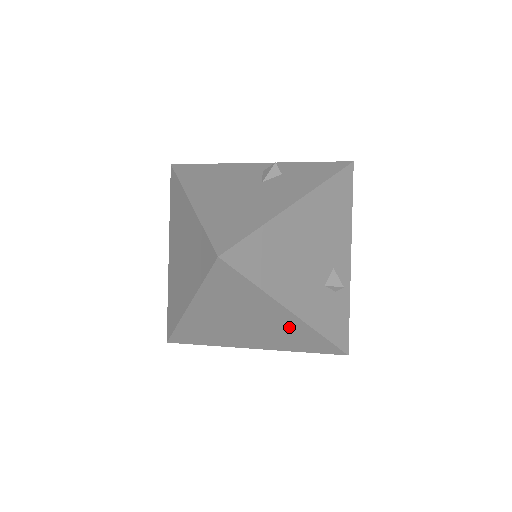
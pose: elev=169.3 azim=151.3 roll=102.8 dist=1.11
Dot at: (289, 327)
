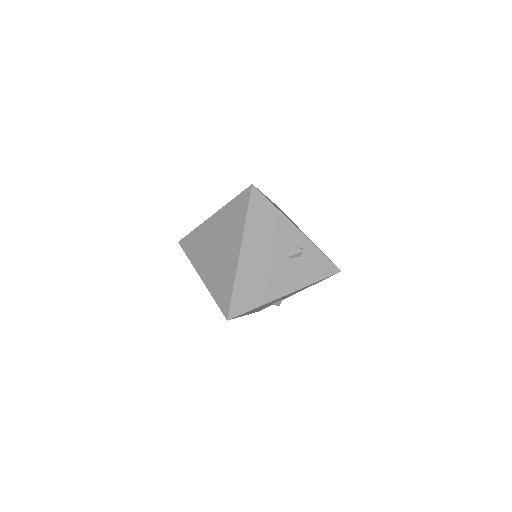
Dot at: occluded
